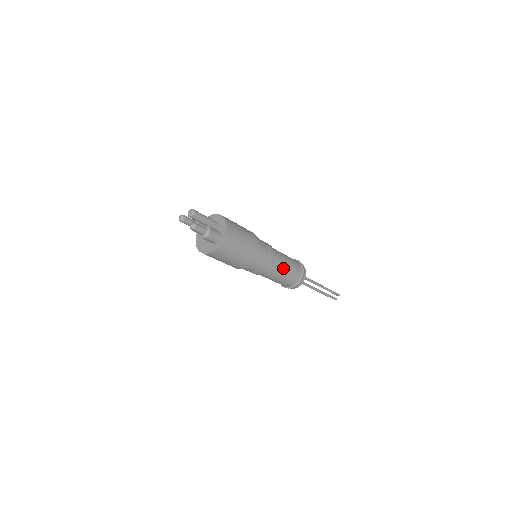
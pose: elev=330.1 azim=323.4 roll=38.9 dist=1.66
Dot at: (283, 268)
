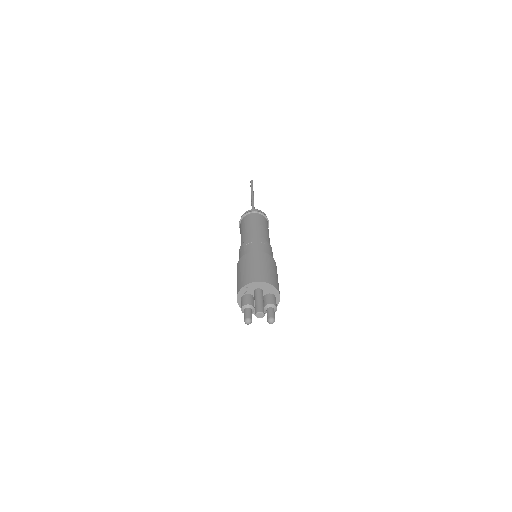
Dot at: (269, 238)
